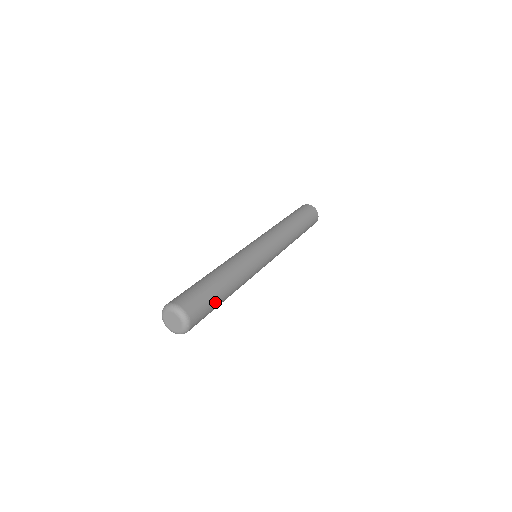
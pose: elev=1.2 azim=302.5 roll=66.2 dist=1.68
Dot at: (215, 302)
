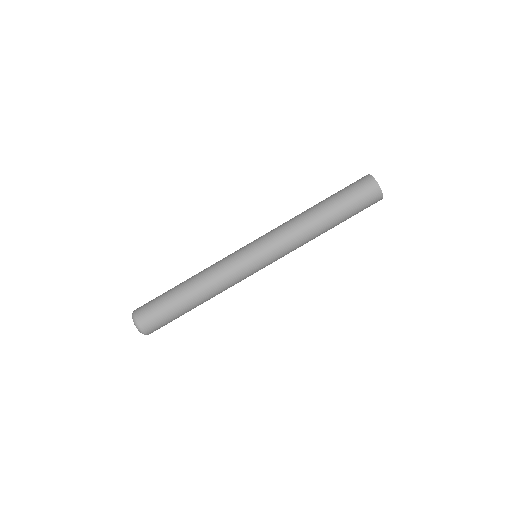
Dot at: (172, 309)
